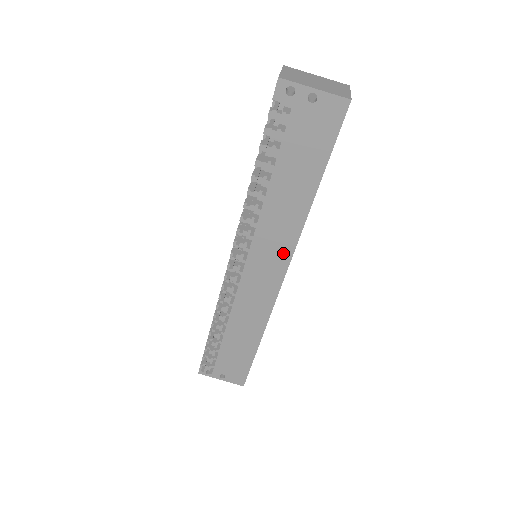
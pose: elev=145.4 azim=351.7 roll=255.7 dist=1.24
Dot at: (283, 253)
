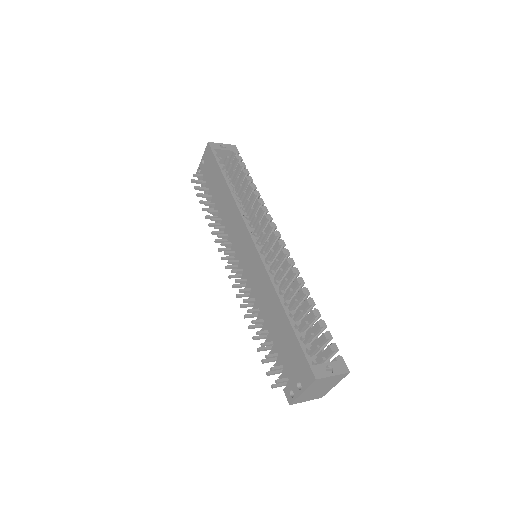
Dot at: (241, 227)
